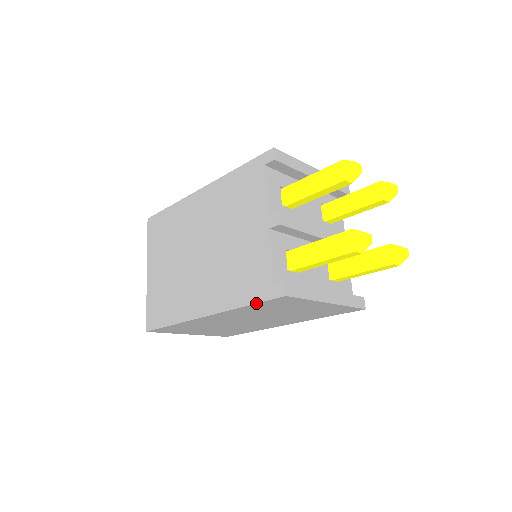
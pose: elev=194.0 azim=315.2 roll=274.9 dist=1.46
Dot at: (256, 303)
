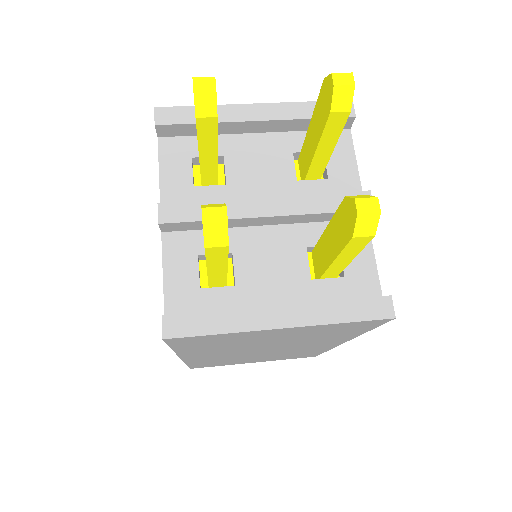
Dot at: occluded
